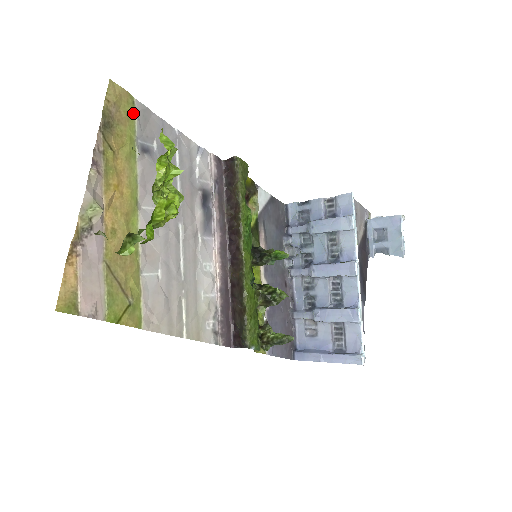
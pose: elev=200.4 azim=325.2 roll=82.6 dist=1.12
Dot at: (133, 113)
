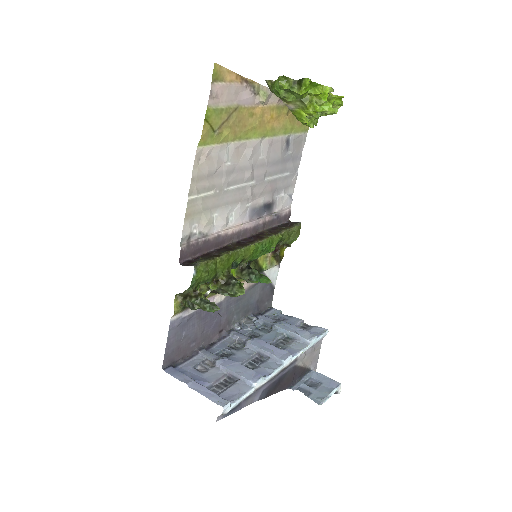
Dot at: (302, 131)
